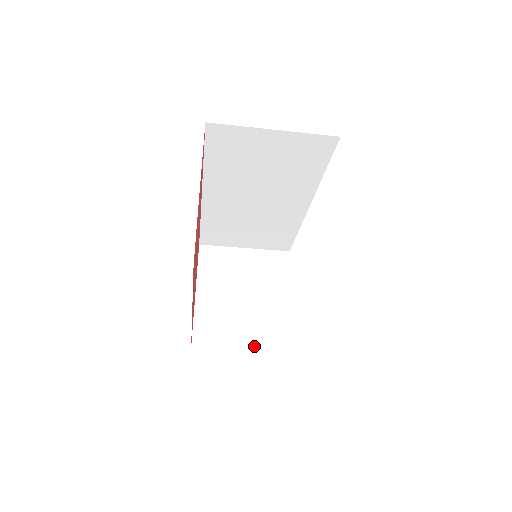
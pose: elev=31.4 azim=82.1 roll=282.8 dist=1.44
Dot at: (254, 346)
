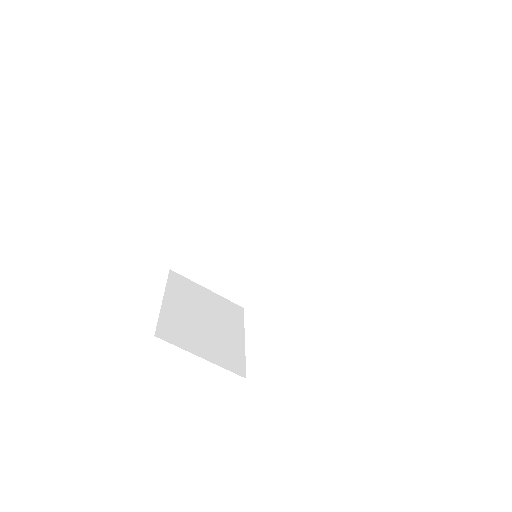
Dot at: (213, 360)
